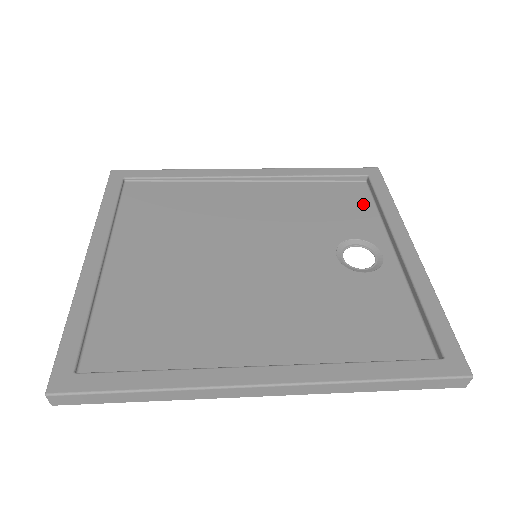
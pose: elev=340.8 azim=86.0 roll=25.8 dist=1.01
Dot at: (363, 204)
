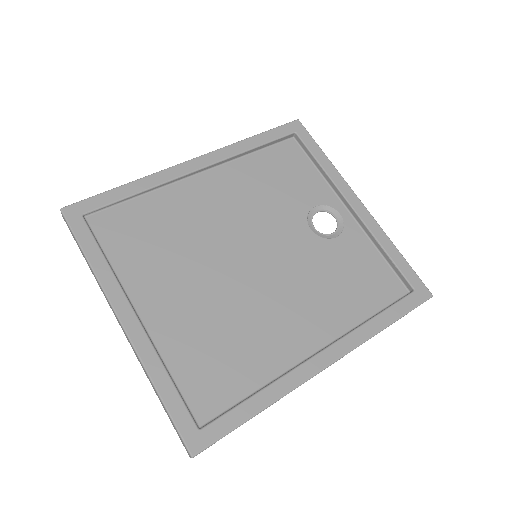
Dot at: (303, 165)
